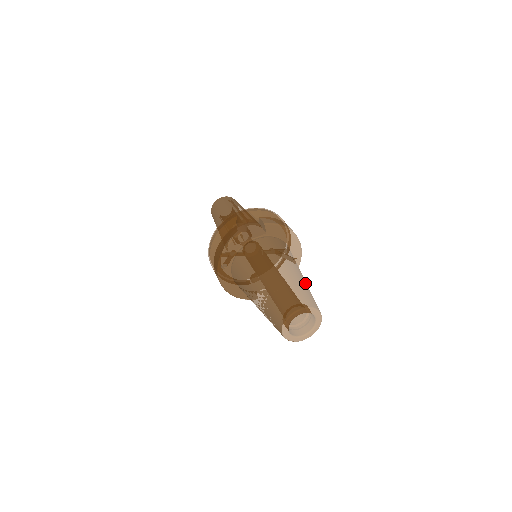
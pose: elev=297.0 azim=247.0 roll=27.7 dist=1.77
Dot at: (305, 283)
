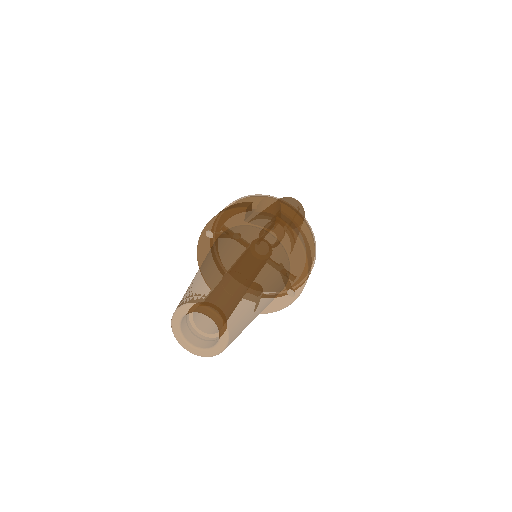
Dot at: (253, 299)
